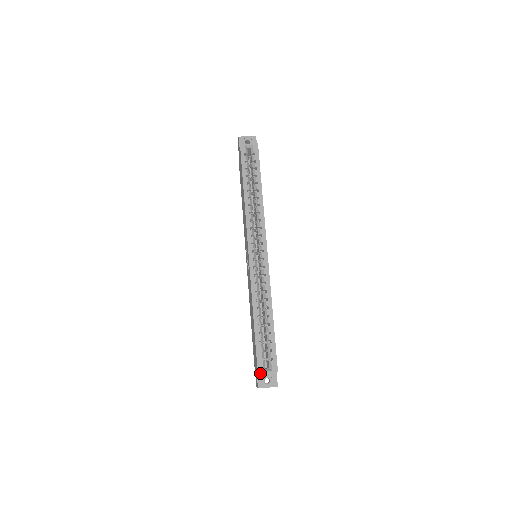
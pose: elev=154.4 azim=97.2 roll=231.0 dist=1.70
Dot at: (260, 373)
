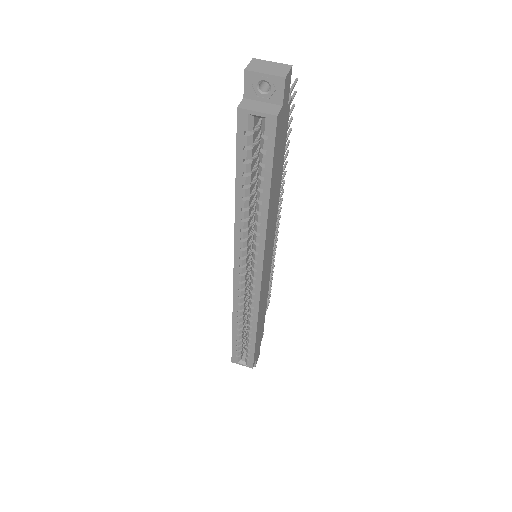
Dot at: occluded
